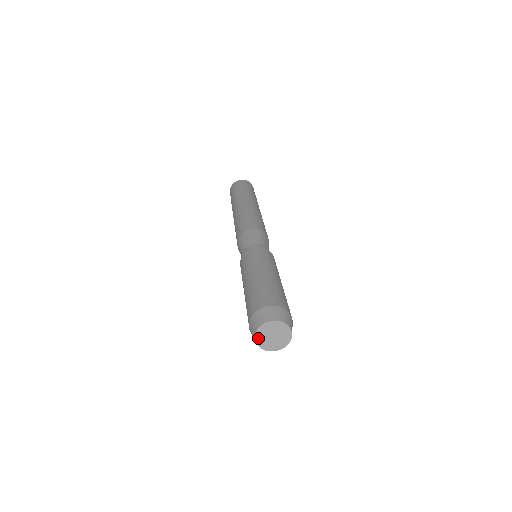
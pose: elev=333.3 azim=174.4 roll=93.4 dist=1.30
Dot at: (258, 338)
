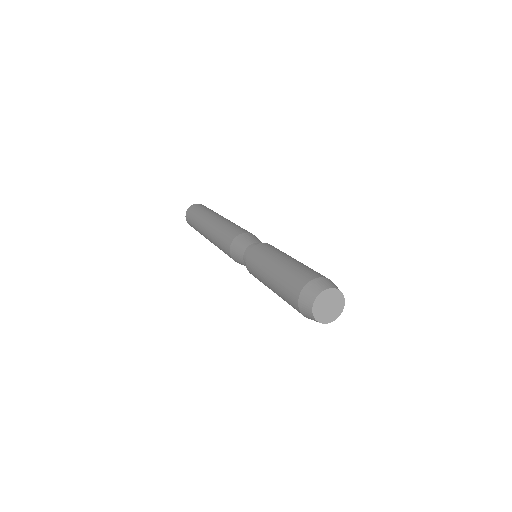
Dot at: (322, 320)
